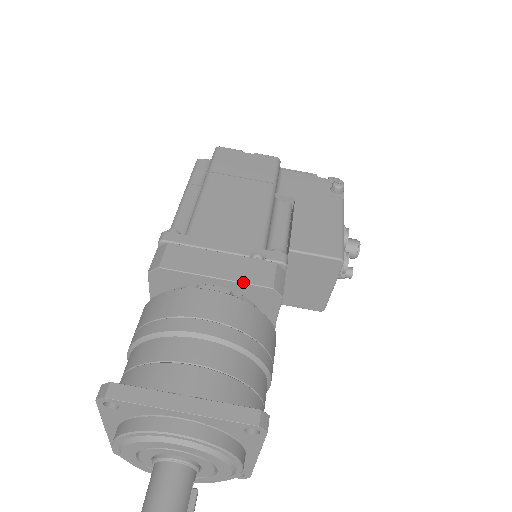
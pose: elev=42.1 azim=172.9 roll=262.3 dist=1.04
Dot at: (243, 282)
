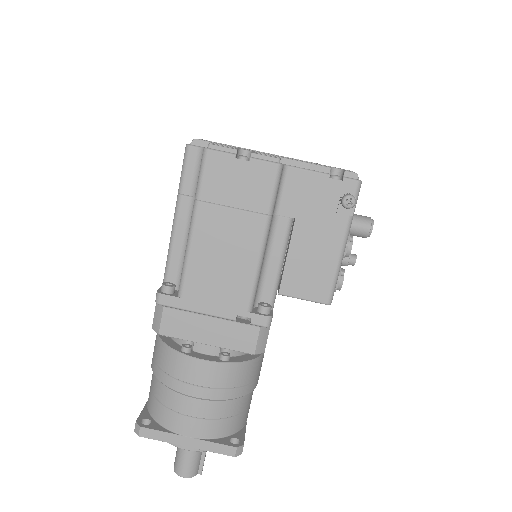
Dot at: (229, 349)
